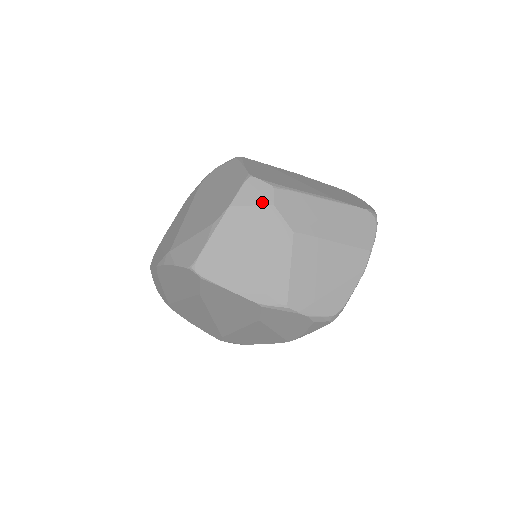
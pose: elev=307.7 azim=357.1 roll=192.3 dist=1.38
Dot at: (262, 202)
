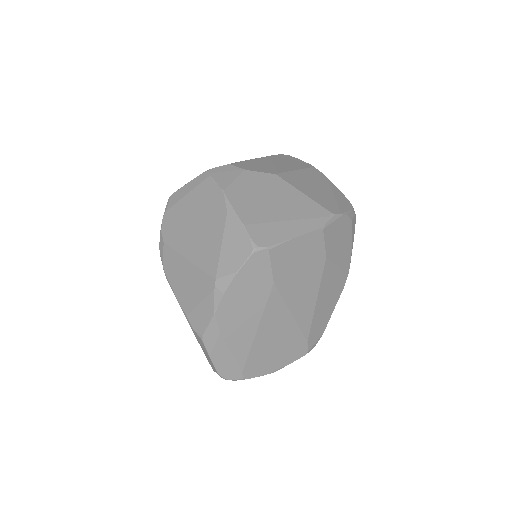
Dot at: (237, 174)
